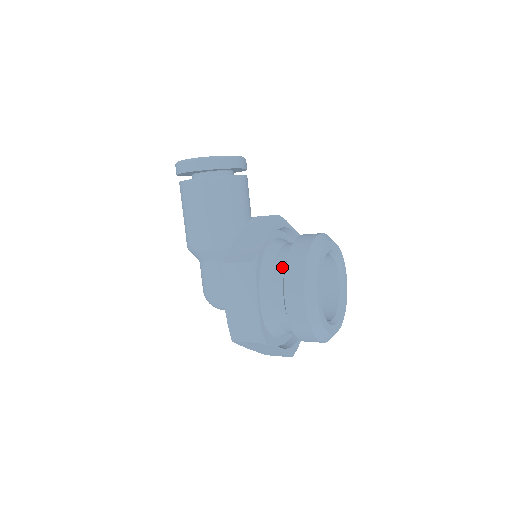
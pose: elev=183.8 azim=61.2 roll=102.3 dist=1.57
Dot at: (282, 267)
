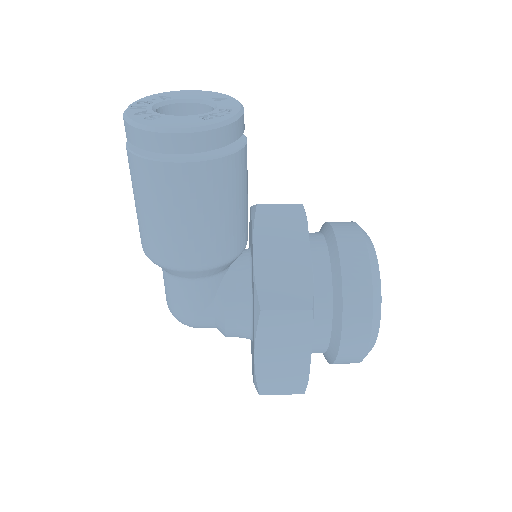
Dot at: (329, 293)
